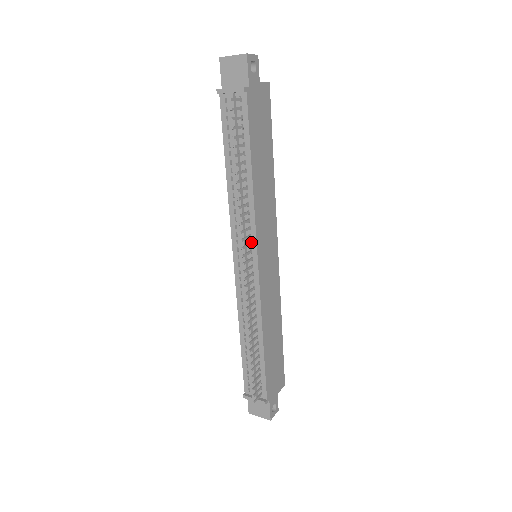
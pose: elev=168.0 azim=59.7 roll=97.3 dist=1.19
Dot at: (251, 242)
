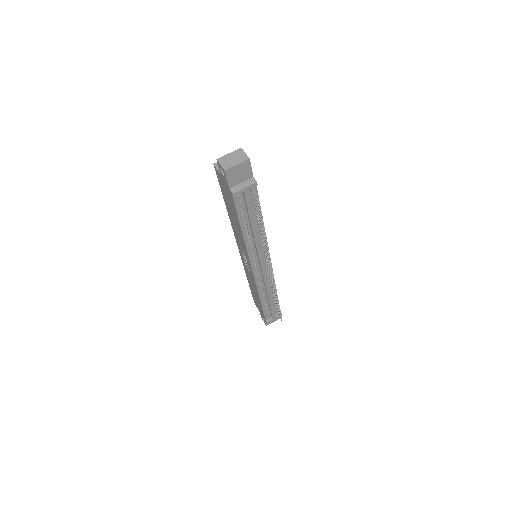
Dot at: (265, 255)
